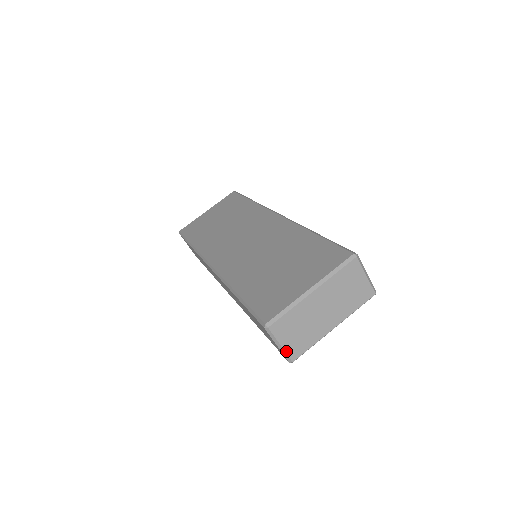
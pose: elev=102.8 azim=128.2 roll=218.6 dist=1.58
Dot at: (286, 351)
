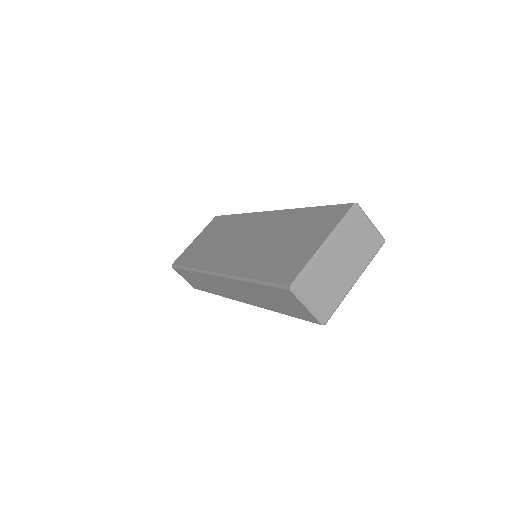
Dot at: (316, 312)
